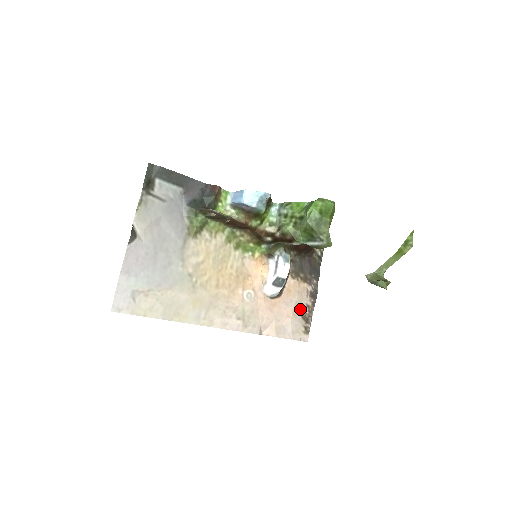
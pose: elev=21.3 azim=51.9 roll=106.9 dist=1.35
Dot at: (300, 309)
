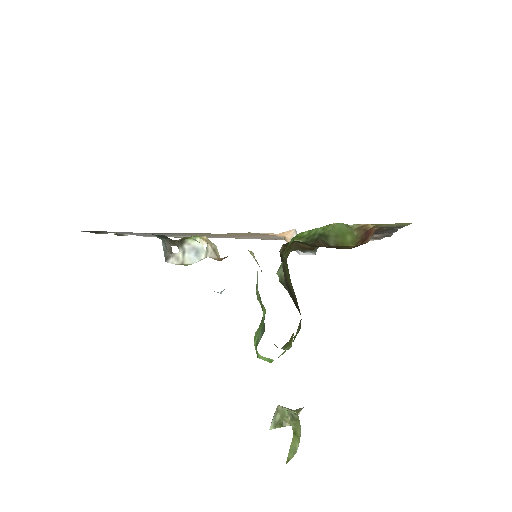
Dot at: occluded
